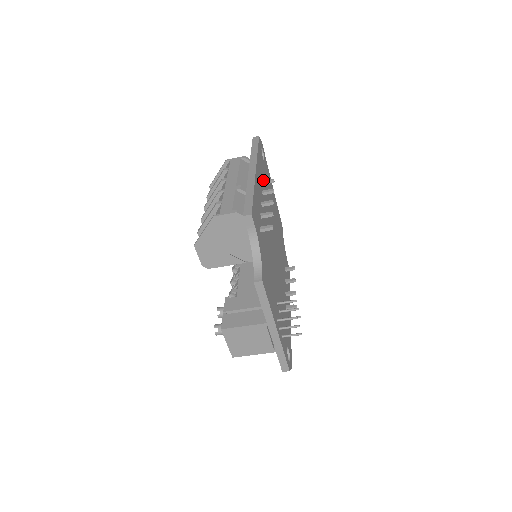
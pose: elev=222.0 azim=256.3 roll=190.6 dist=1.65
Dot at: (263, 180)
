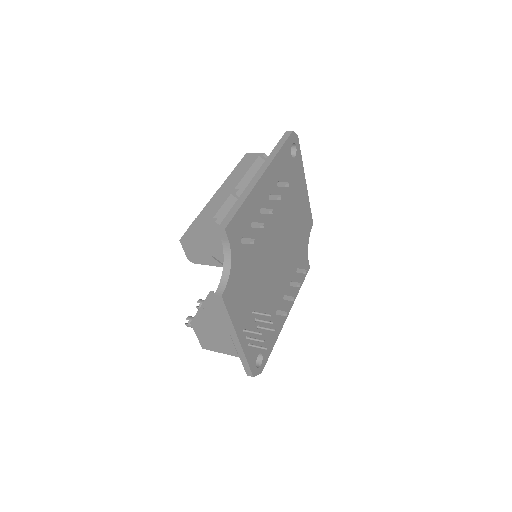
Dot at: (279, 182)
